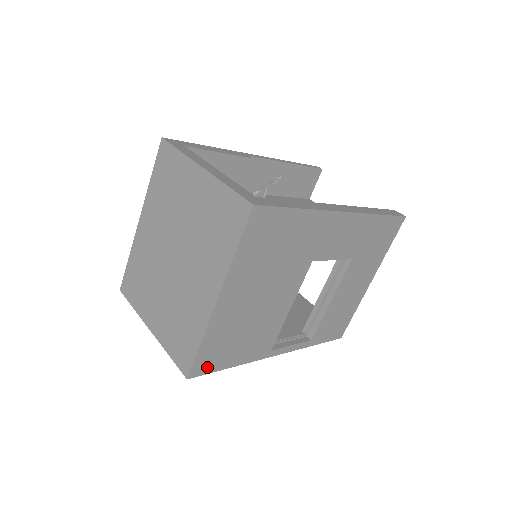
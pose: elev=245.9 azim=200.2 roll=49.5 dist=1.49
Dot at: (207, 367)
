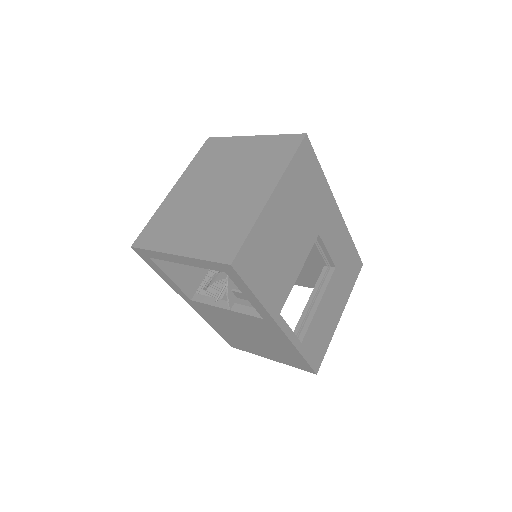
Dot at: (244, 269)
